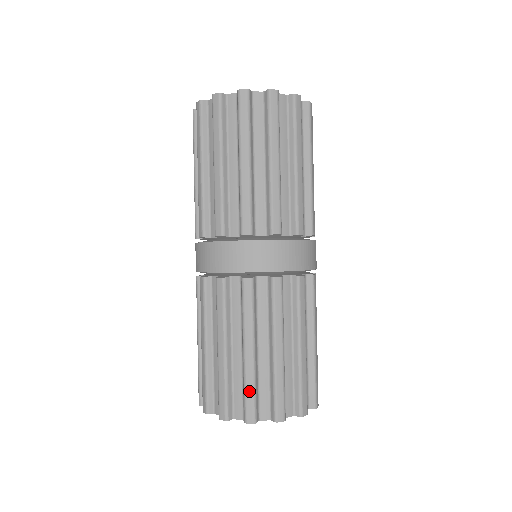
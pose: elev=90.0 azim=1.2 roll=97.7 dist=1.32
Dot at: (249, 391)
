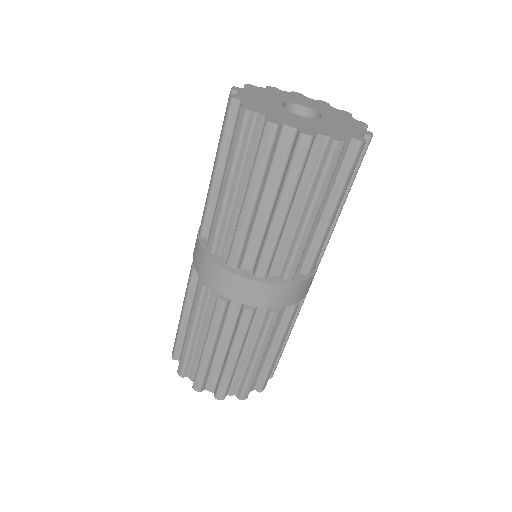
Dot at: (183, 356)
